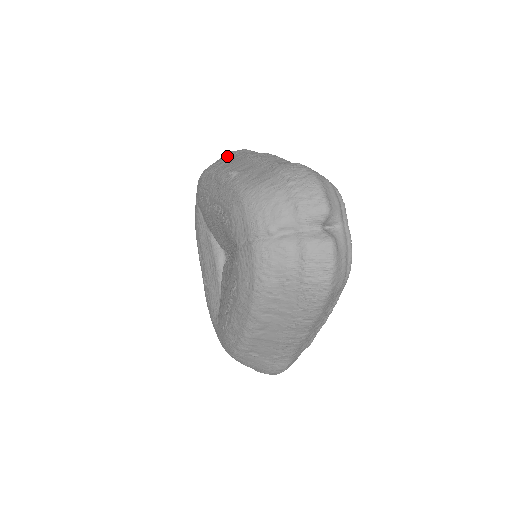
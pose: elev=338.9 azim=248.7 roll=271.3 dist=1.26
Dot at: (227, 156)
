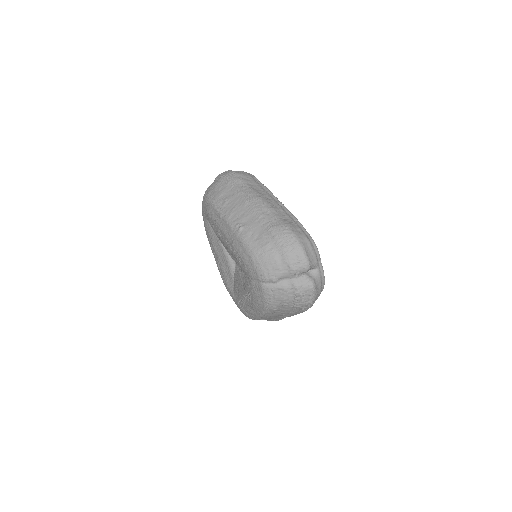
Dot at: (225, 186)
